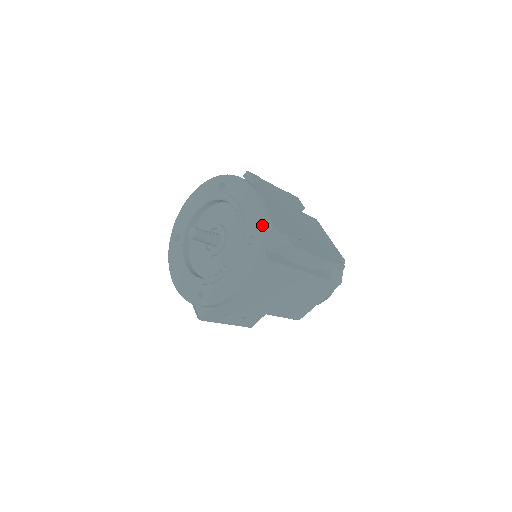
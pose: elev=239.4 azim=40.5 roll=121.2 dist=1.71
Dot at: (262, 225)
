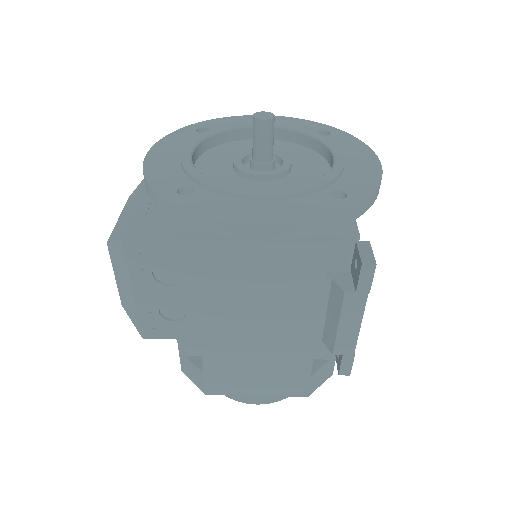
Dot at: (372, 192)
